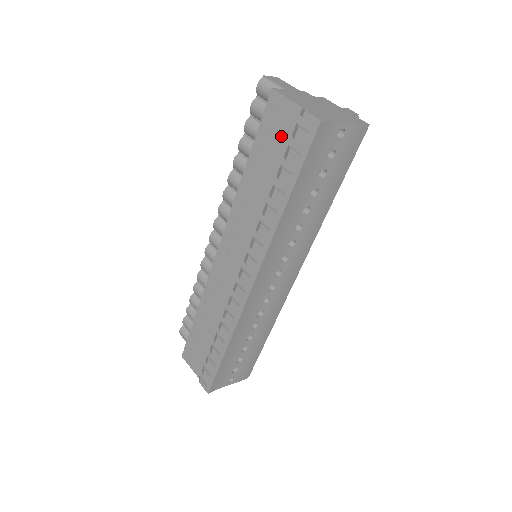
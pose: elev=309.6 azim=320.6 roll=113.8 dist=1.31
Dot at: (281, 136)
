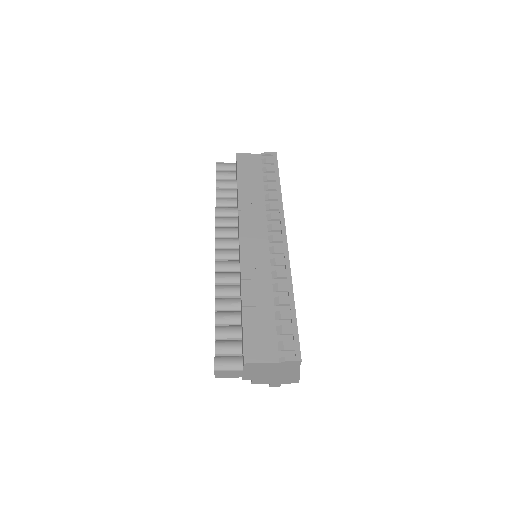
Dot at: (255, 166)
